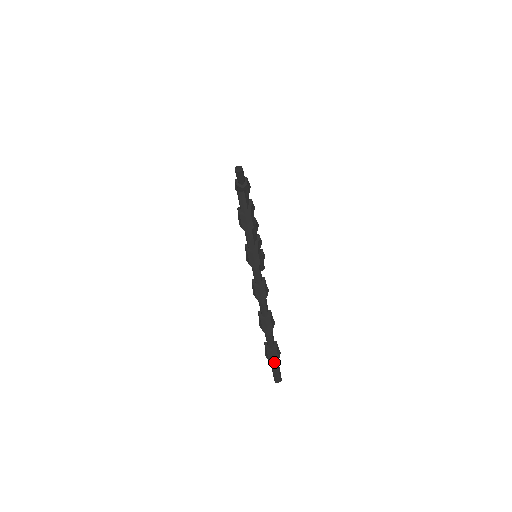
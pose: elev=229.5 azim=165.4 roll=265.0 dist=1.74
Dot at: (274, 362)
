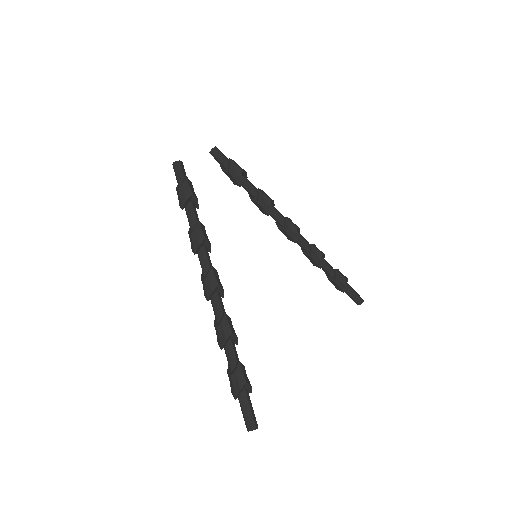
Dot at: (235, 393)
